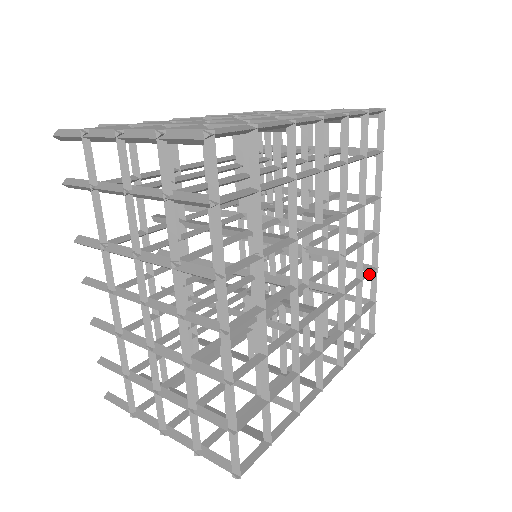
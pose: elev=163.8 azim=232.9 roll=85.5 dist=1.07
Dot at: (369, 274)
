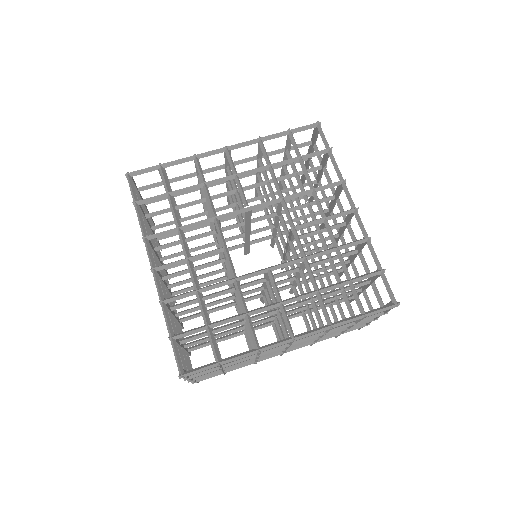
Dot at: (352, 242)
